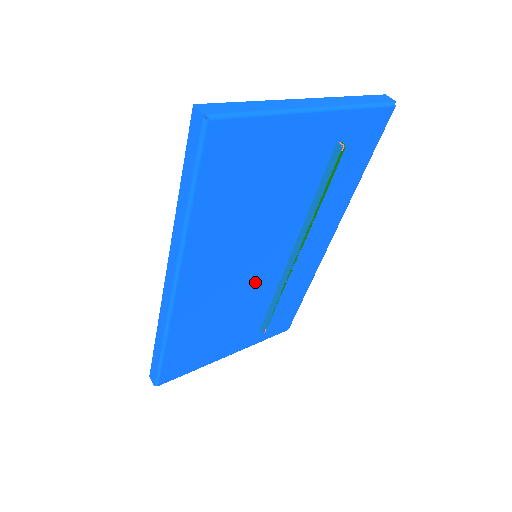
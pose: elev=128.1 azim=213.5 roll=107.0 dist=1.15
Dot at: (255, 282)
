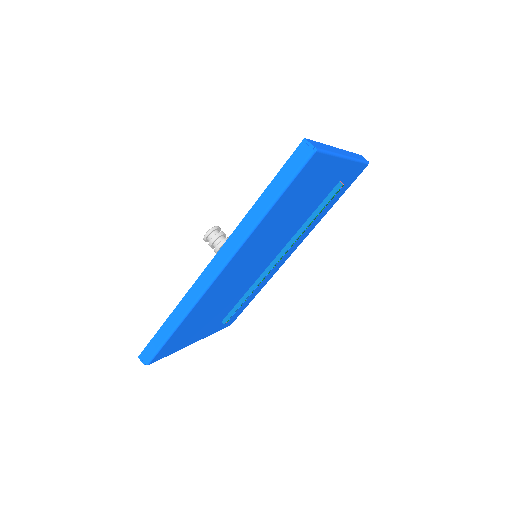
Dot at: (249, 277)
